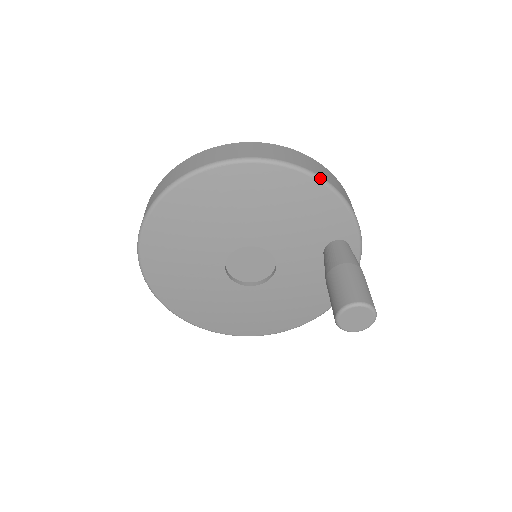
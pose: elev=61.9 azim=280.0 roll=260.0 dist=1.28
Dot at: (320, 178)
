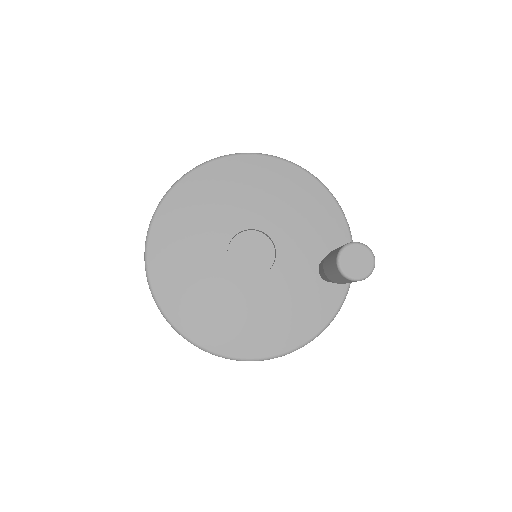
Dot at: (334, 197)
